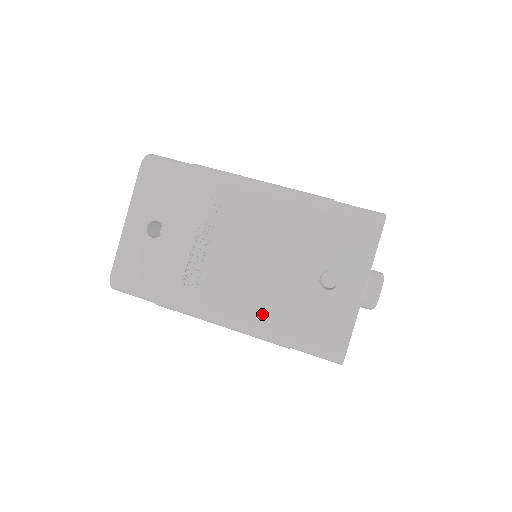
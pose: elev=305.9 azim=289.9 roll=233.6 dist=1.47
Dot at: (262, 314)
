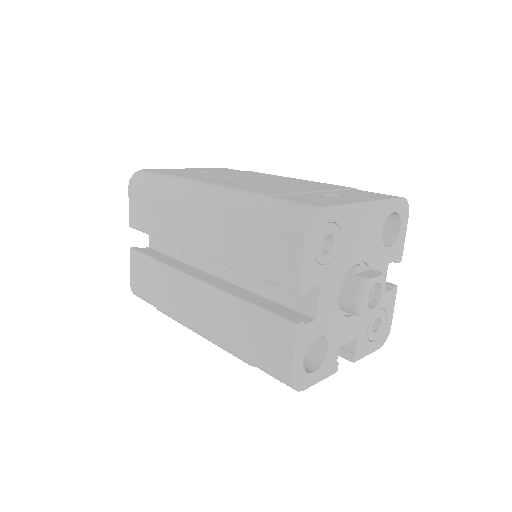
Dot at: (250, 188)
